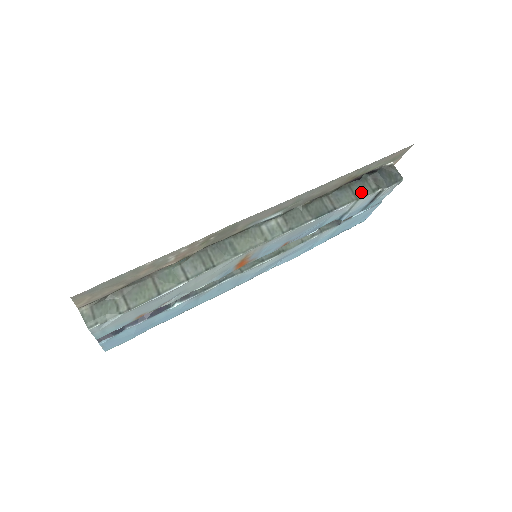
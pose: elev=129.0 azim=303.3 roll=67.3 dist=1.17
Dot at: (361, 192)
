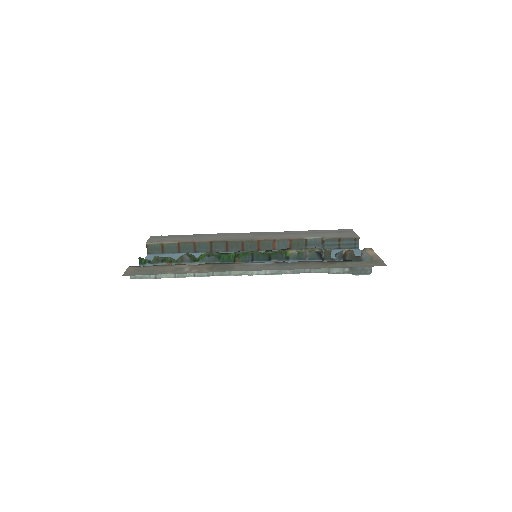
Dot at: (335, 270)
